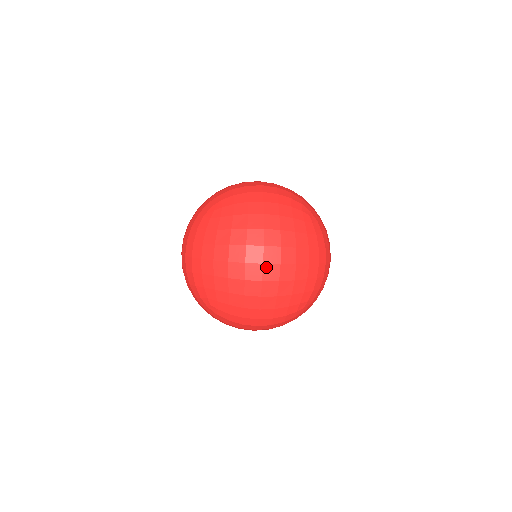
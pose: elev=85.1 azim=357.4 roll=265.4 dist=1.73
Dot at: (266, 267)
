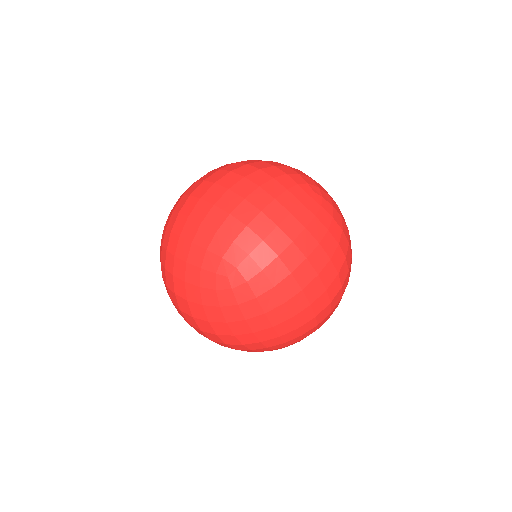
Dot at: (329, 289)
